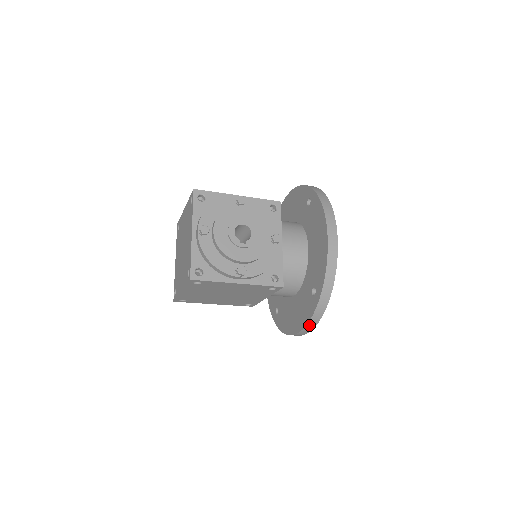
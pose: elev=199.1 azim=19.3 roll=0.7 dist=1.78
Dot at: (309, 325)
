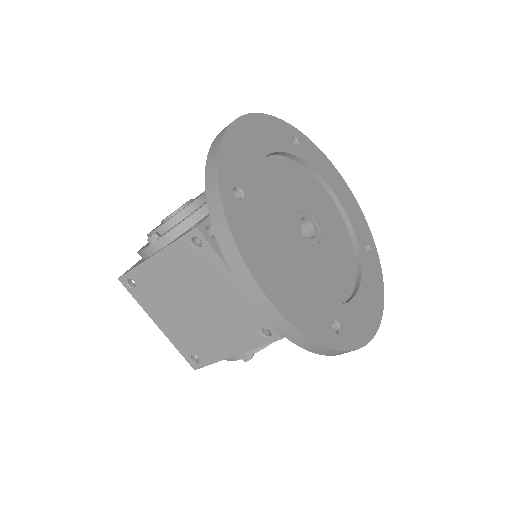
Dot at: (228, 254)
